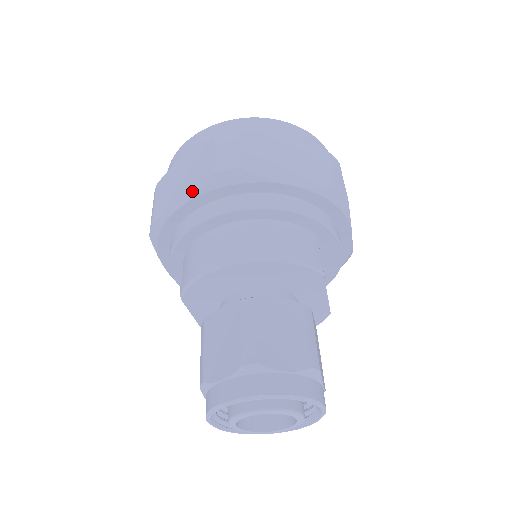
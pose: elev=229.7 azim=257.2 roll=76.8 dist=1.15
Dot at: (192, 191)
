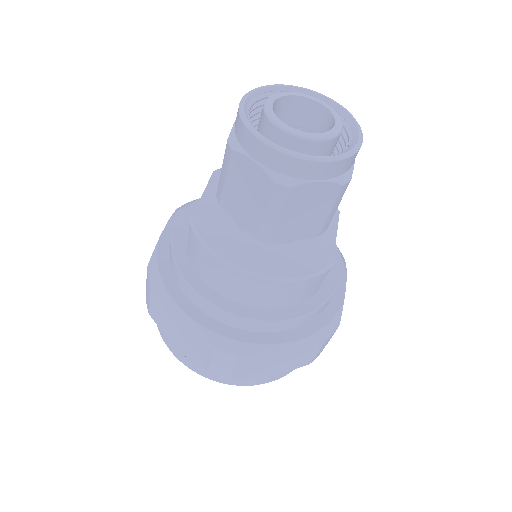
Dot at: occluded
